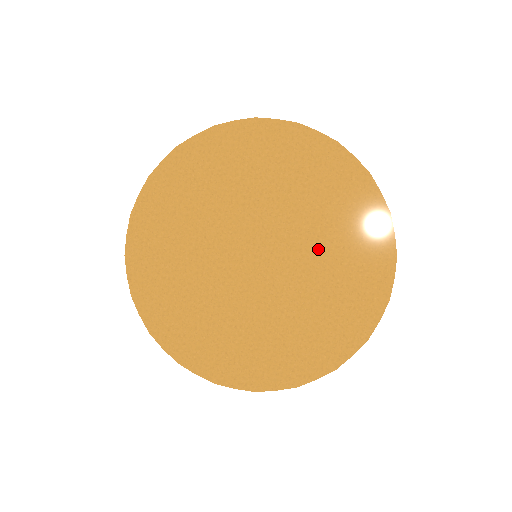
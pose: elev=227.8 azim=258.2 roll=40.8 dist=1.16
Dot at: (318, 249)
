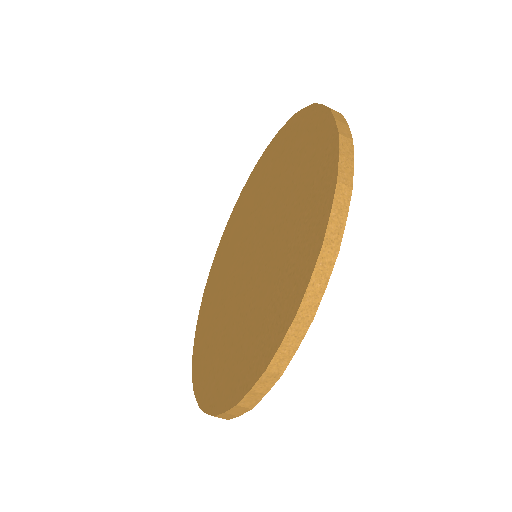
Dot at: (283, 219)
